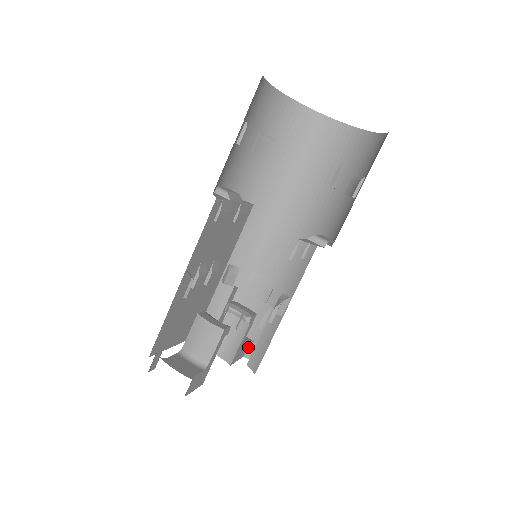
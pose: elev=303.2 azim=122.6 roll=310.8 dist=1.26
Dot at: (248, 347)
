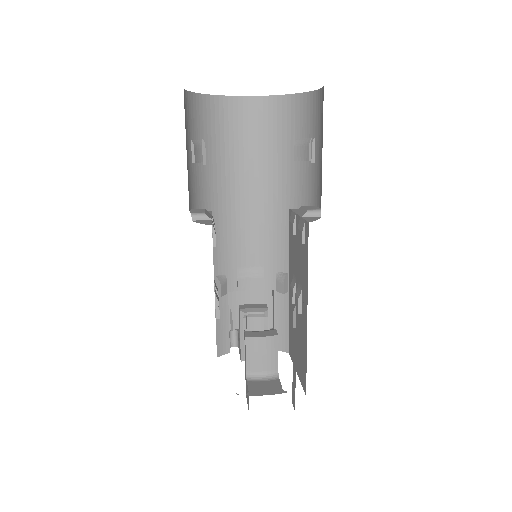
Dot at: occluded
